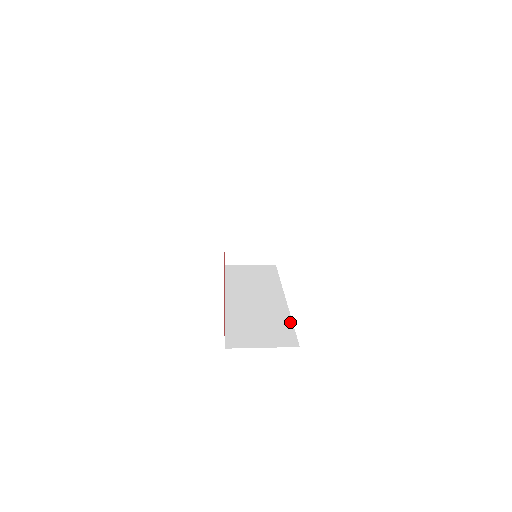
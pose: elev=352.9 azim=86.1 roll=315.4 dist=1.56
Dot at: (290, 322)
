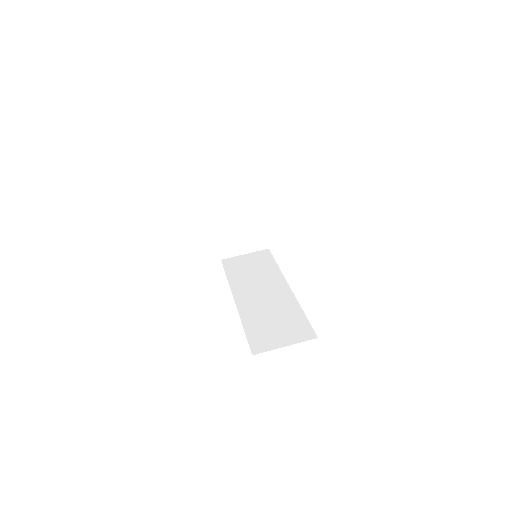
Dot at: (301, 312)
